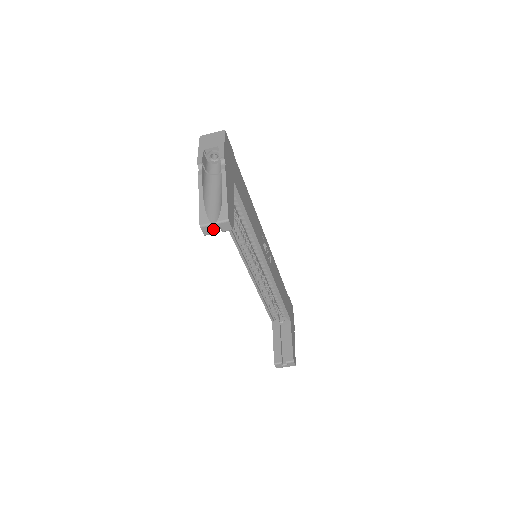
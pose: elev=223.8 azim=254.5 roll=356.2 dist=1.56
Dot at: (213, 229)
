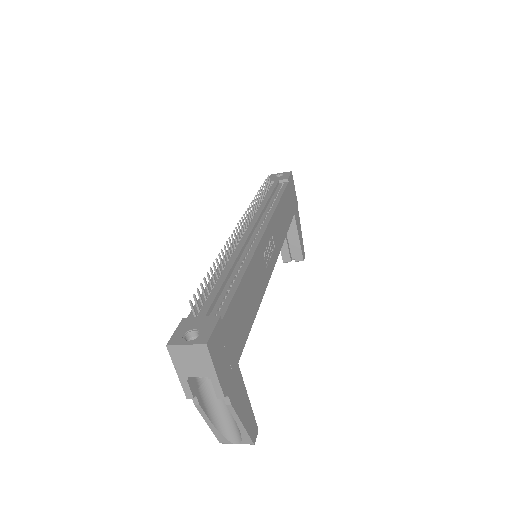
Dot at: occluded
